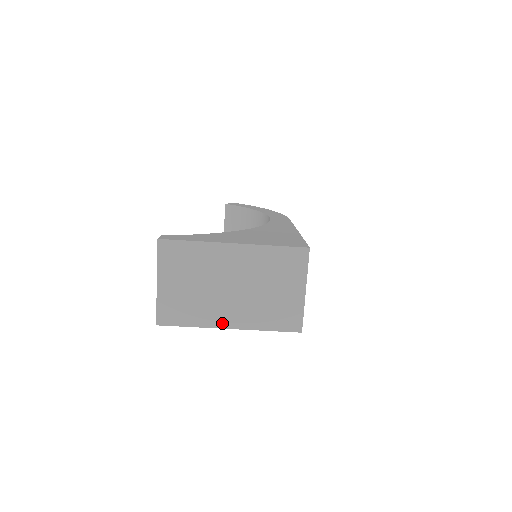
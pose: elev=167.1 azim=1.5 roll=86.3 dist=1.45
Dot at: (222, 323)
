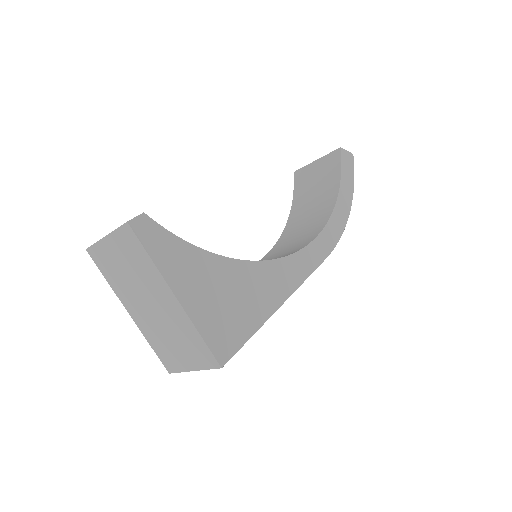
Dot at: (127, 306)
